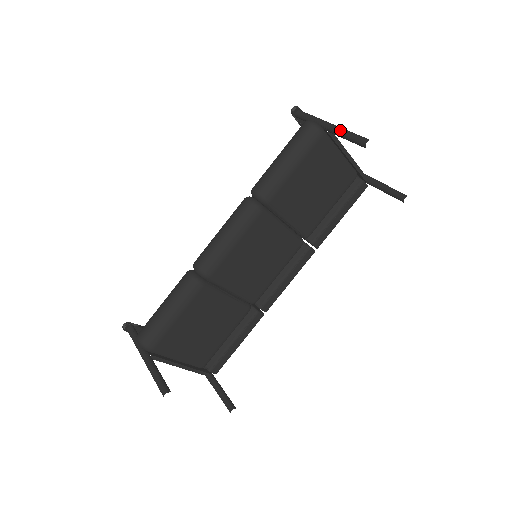
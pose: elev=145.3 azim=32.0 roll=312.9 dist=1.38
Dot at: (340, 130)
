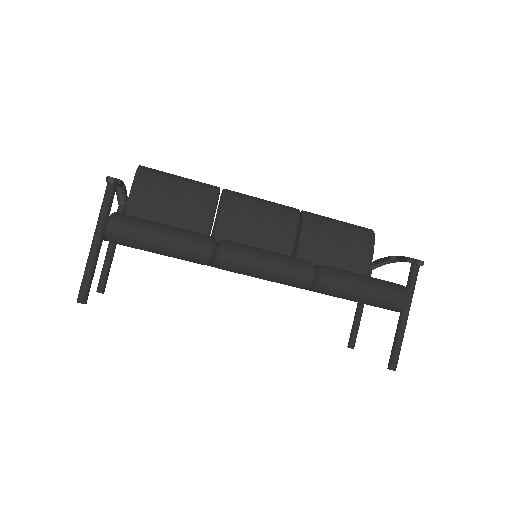
Dot at: (402, 334)
